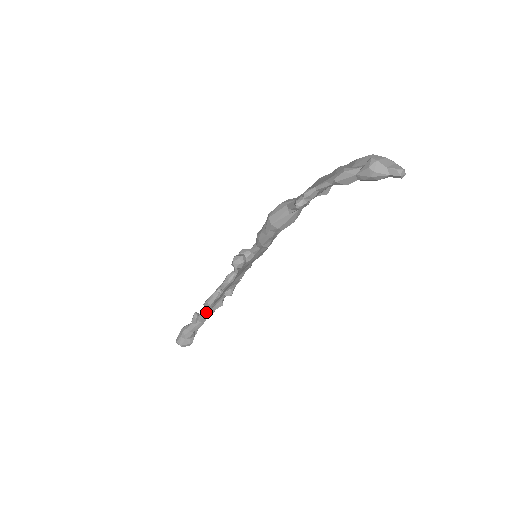
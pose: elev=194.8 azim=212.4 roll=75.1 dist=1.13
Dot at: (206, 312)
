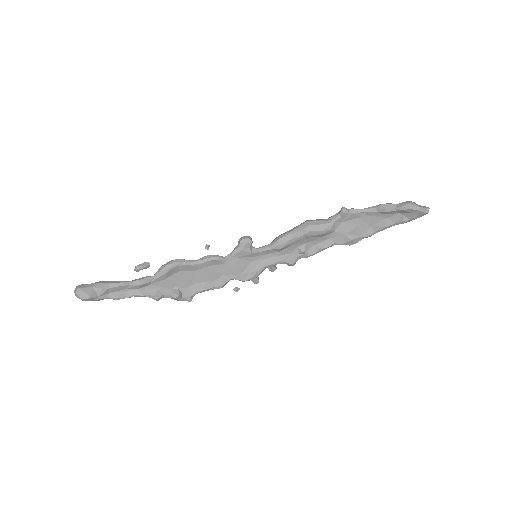
Dot at: (150, 278)
